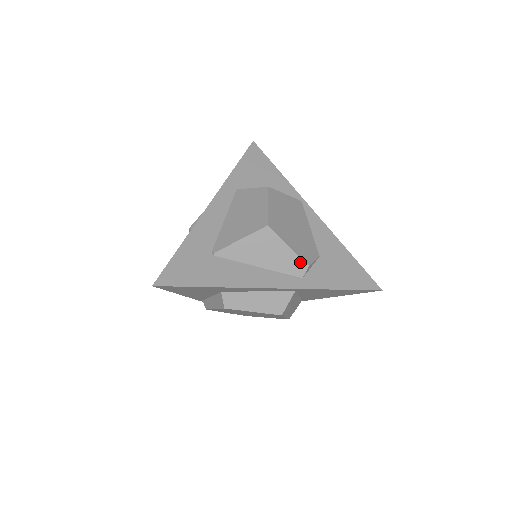
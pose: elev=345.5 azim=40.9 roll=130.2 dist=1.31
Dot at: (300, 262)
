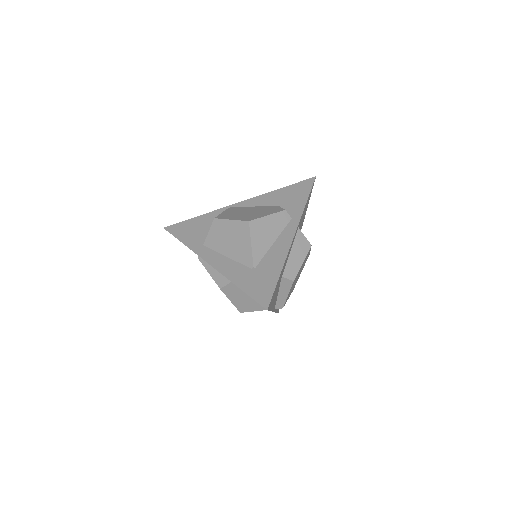
Dot at: (281, 214)
